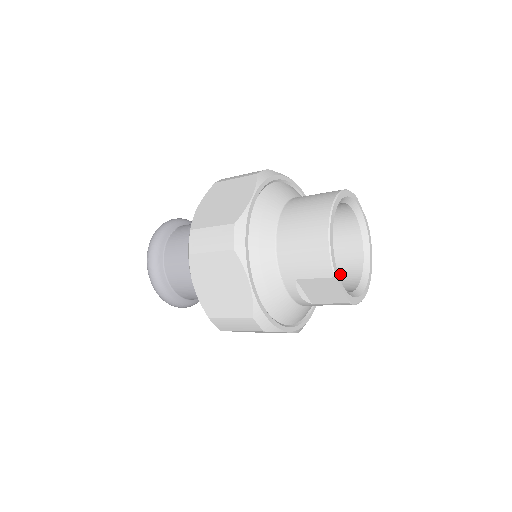
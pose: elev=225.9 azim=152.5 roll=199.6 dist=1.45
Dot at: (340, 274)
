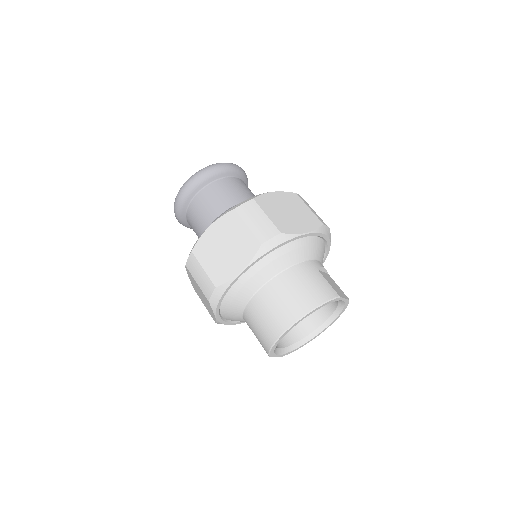
Dot at: occluded
